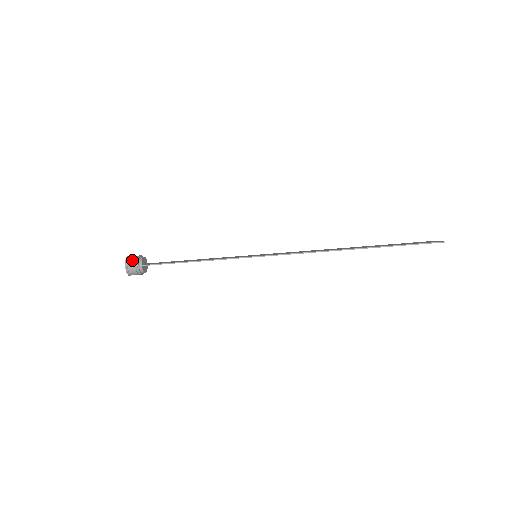
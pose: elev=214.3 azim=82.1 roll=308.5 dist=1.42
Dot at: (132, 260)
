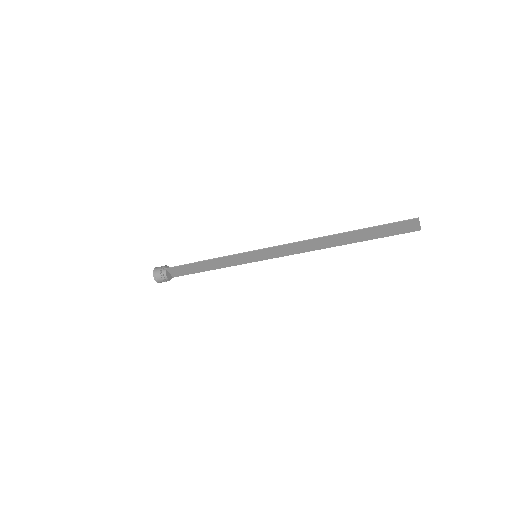
Dot at: occluded
